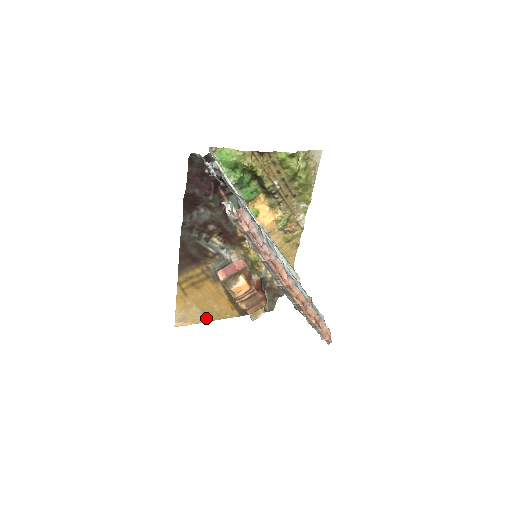
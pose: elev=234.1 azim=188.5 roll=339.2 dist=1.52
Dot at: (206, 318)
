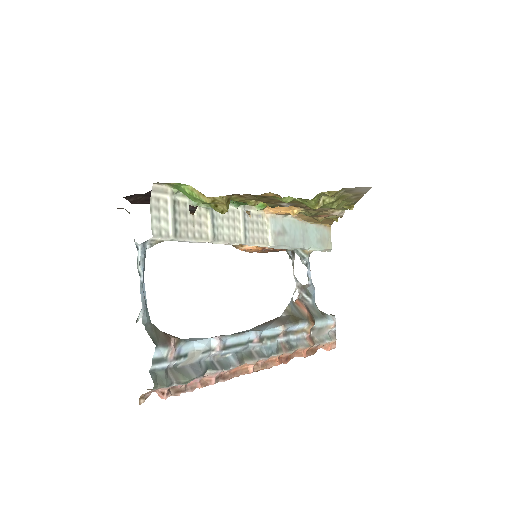
Dot at: occluded
